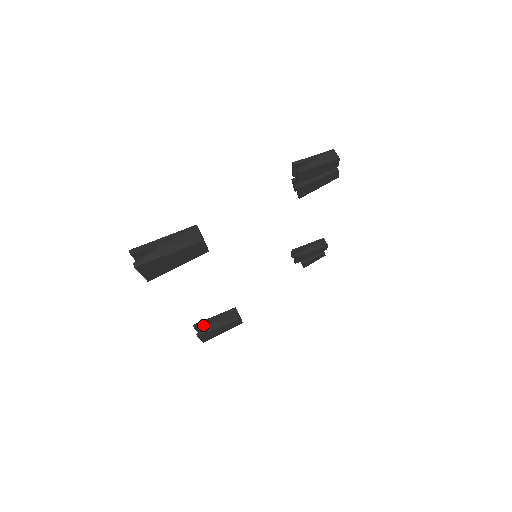
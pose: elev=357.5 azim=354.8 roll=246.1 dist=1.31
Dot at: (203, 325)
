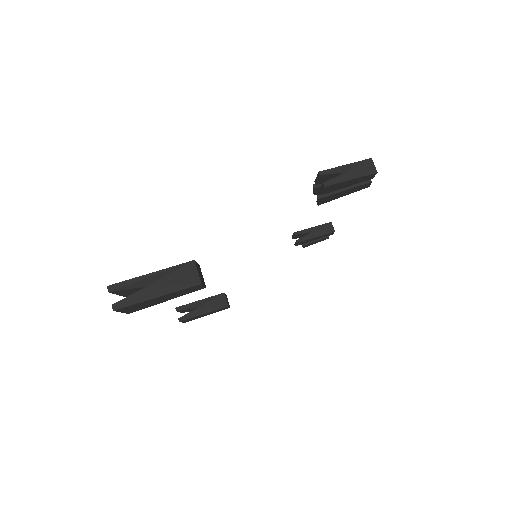
Dot at: (186, 309)
